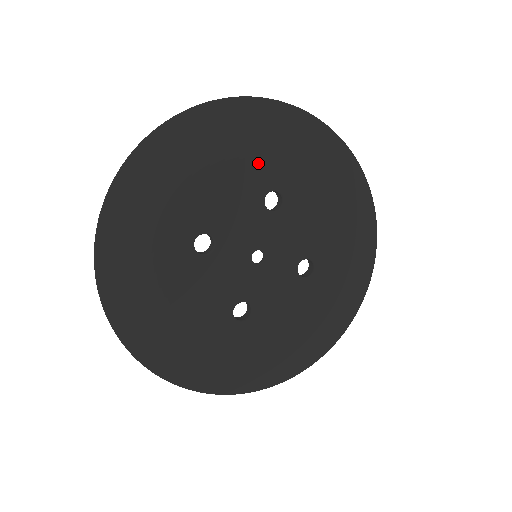
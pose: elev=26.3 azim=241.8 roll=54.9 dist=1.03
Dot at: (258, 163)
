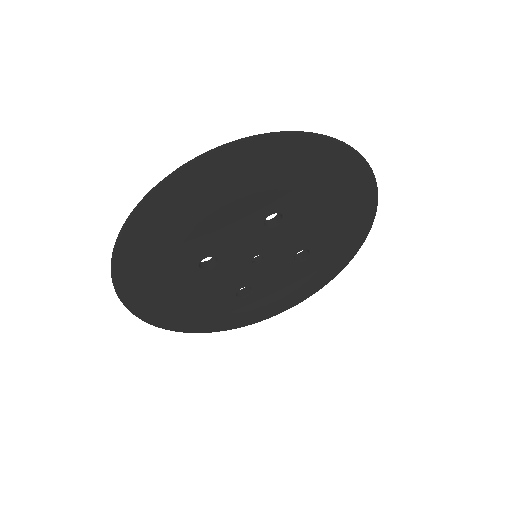
Dot at: (258, 198)
